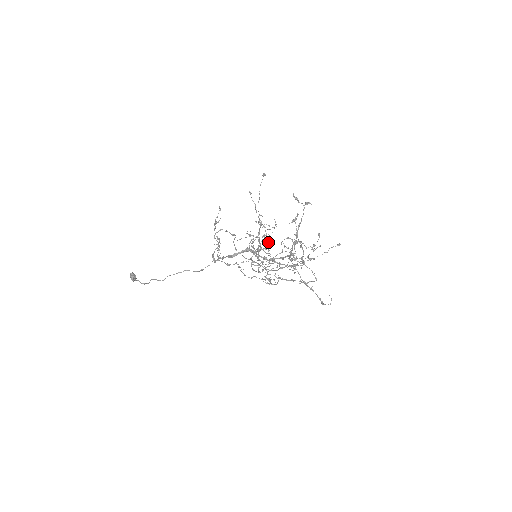
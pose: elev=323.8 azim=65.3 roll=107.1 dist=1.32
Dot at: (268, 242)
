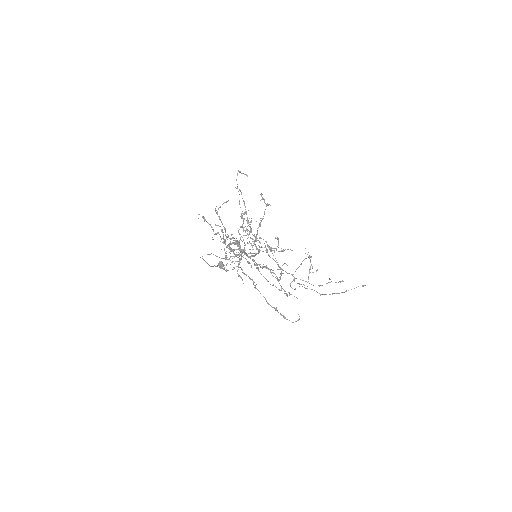
Dot at: occluded
